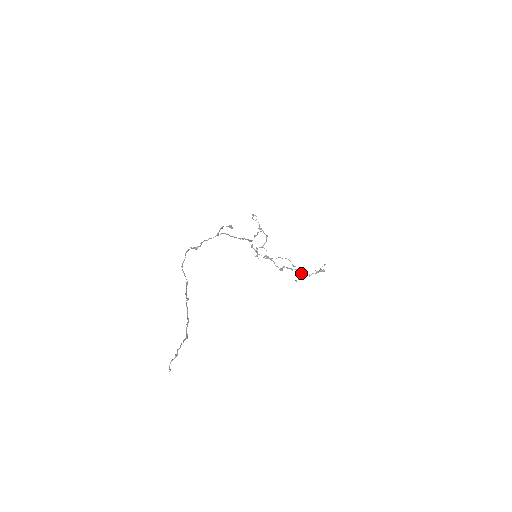
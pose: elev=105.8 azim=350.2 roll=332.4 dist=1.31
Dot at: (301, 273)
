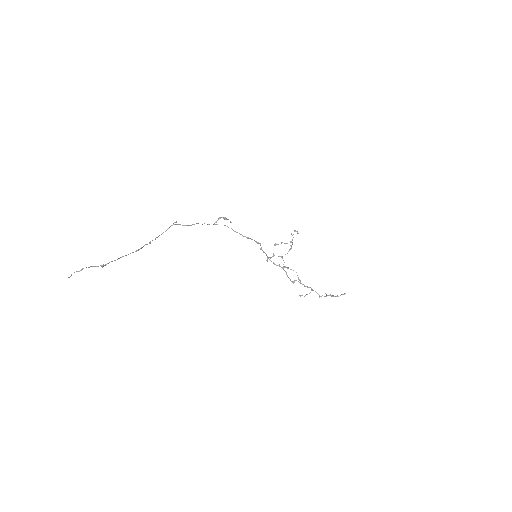
Dot at: occluded
